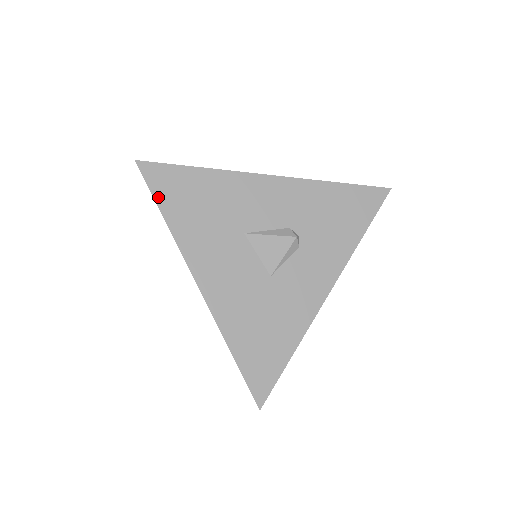
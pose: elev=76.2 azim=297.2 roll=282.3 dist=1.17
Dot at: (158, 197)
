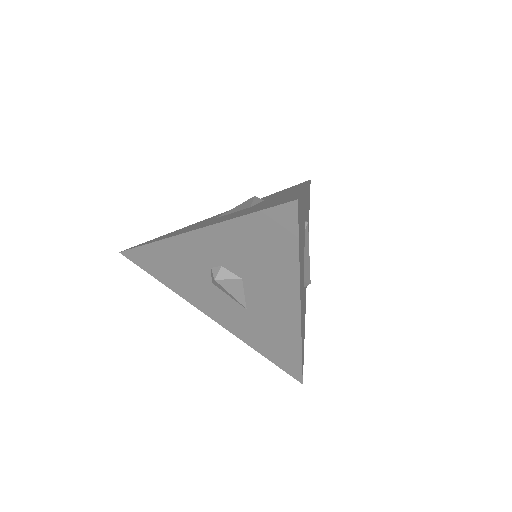
Dot at: (141, 245)
